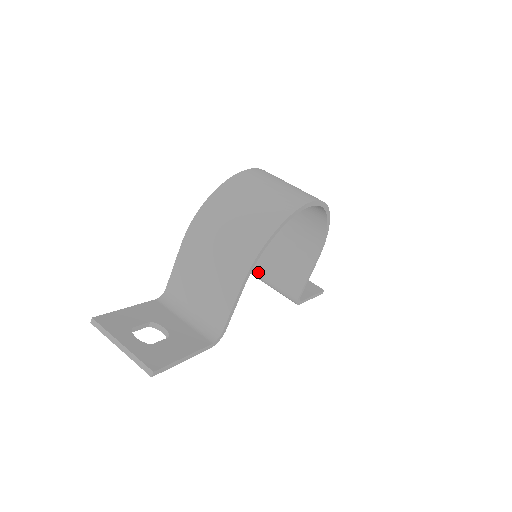
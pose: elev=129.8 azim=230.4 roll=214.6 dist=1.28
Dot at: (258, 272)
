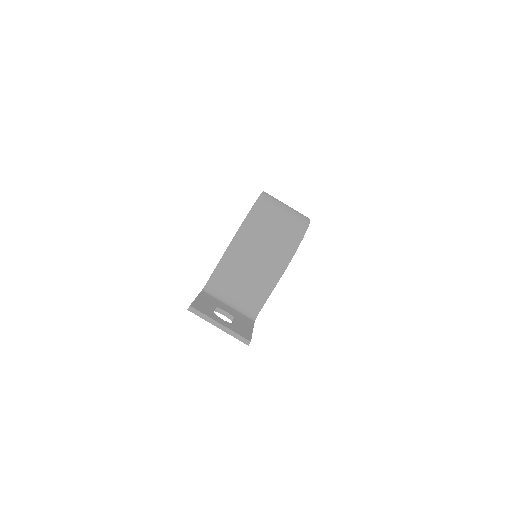
Dot at: occluded
